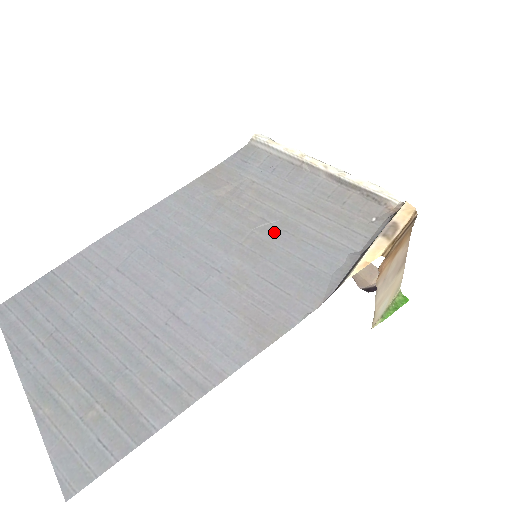
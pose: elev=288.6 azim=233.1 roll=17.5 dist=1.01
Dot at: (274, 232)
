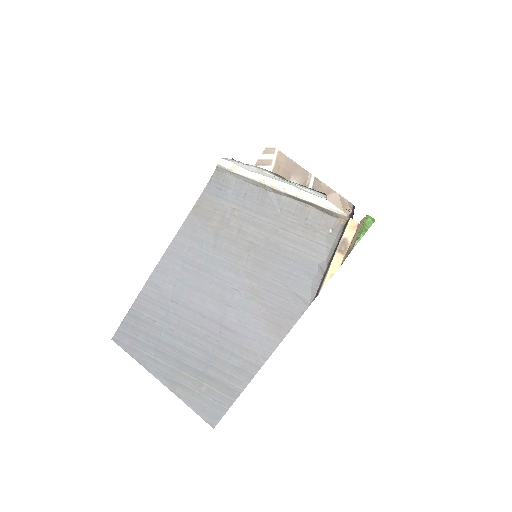
Dot at: (263, 253)
